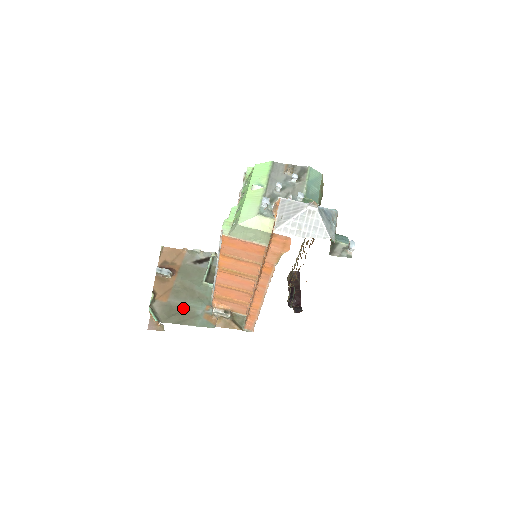
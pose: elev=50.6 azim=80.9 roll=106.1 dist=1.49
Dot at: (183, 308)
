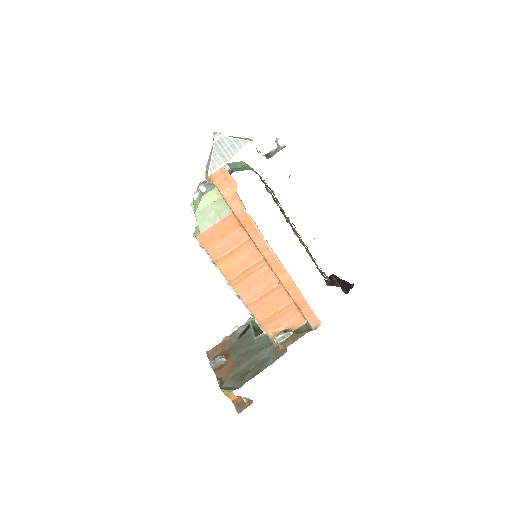
Dot at: (250, 365)
